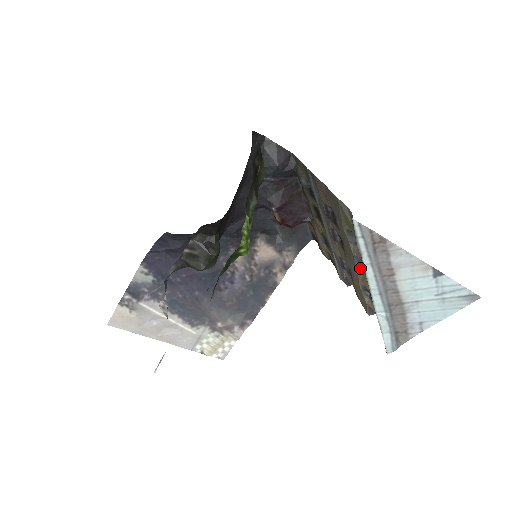
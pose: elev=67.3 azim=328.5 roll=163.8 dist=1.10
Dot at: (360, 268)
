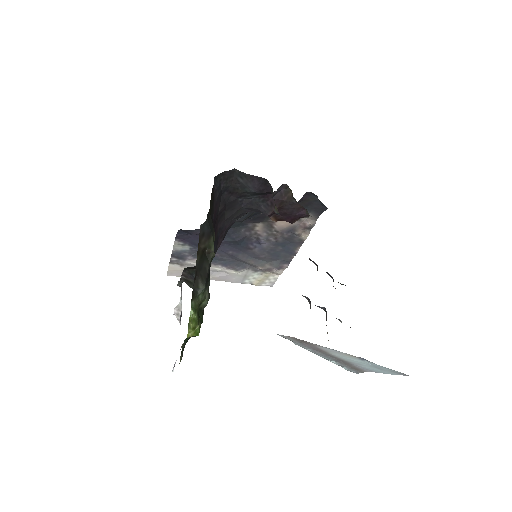
Dot at: (323, 309)
